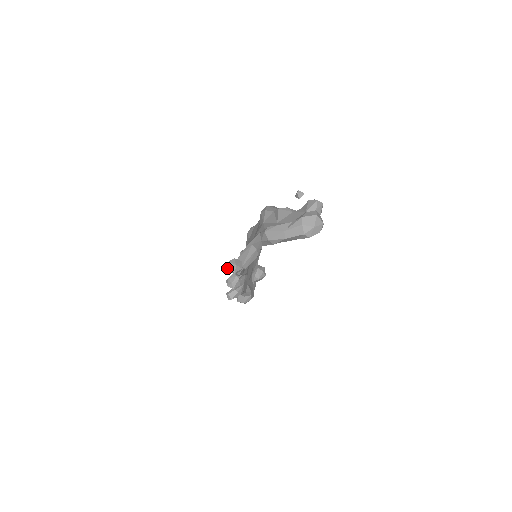
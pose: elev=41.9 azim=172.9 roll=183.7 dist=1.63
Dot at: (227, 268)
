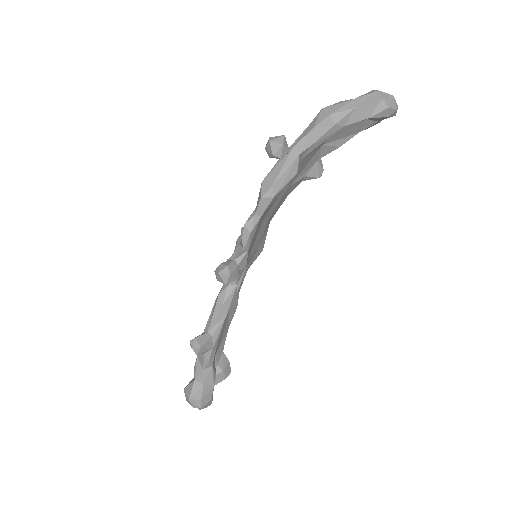
Dot at: (269, 140)
